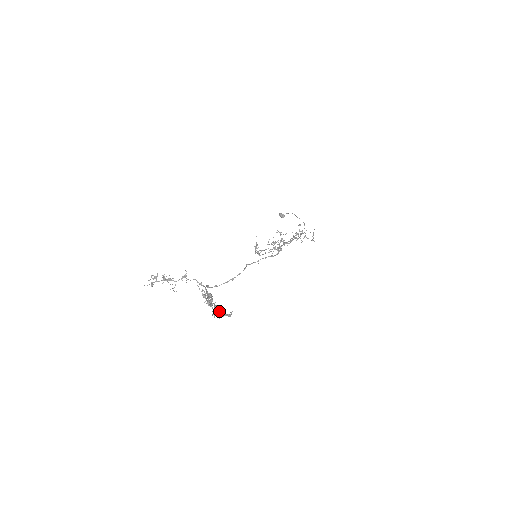
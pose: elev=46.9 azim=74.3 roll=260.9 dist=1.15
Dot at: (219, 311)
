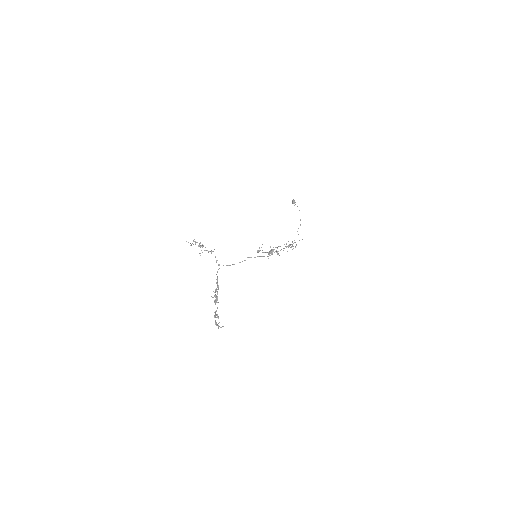
Dot at: occluded
